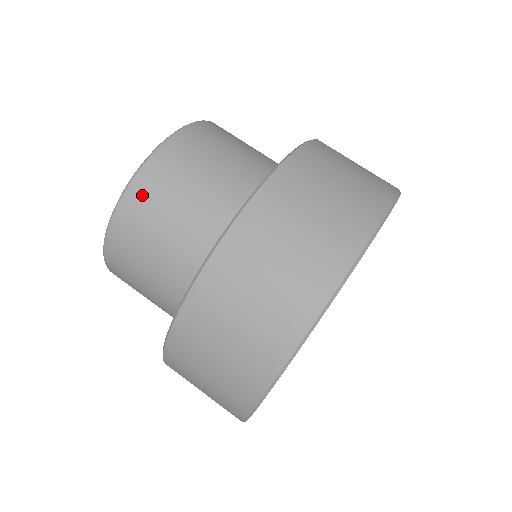
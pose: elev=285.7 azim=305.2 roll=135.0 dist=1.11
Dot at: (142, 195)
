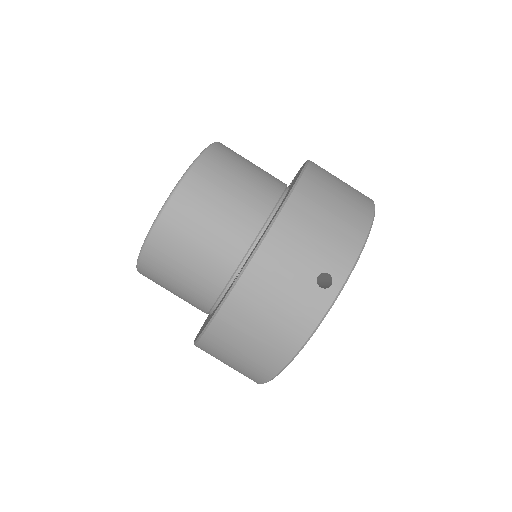
Dot at: occluded
